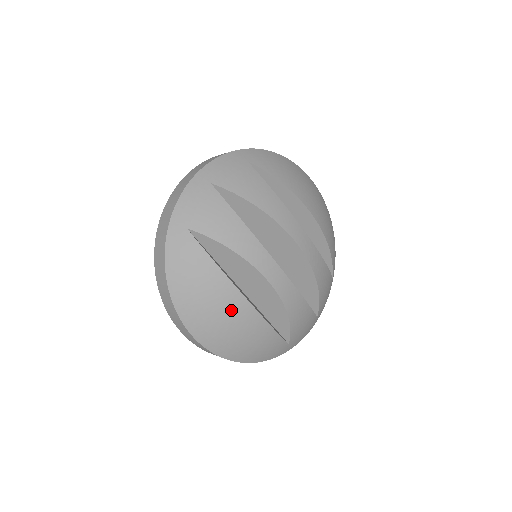
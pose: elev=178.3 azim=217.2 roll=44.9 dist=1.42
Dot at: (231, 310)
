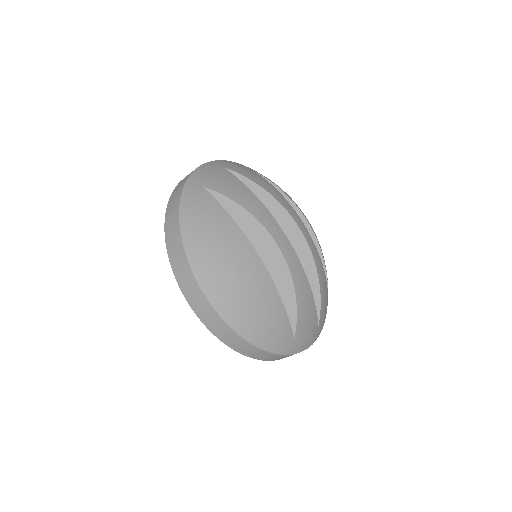
Dot at: (242, 261)
